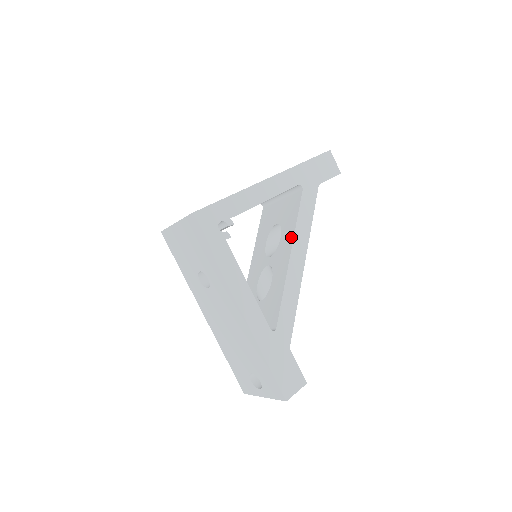
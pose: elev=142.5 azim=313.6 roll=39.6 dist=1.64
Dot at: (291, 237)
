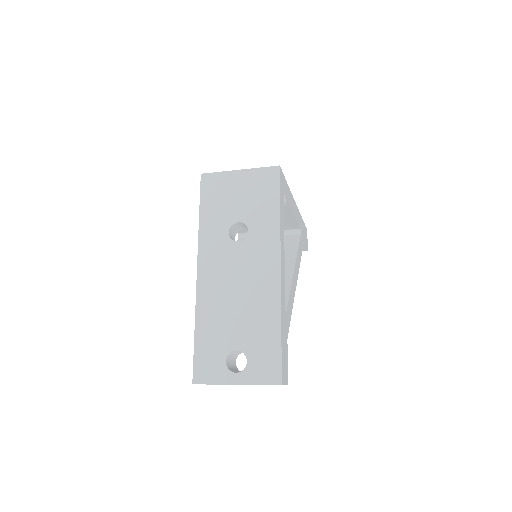
Dot at: (293, 257)
